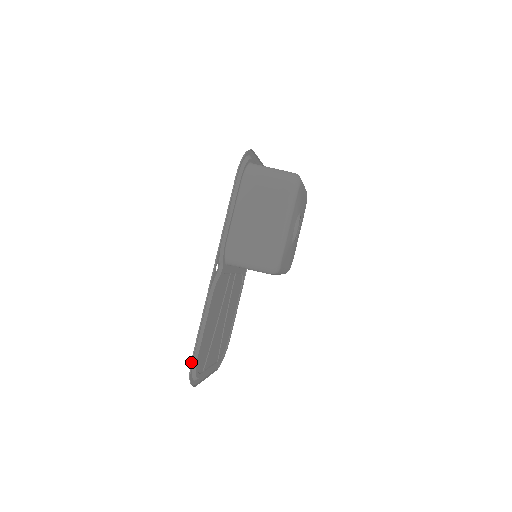
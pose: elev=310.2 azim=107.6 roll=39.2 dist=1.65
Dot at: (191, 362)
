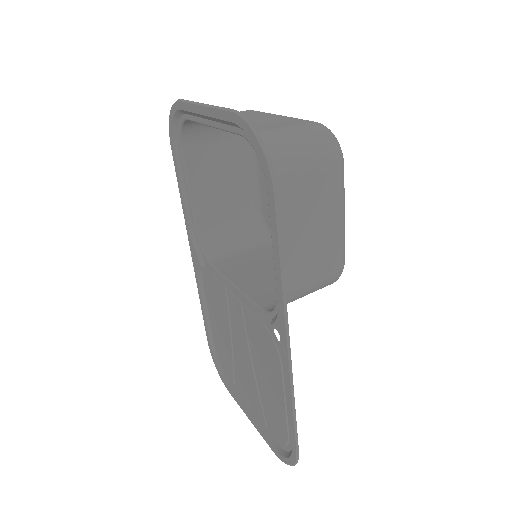
Dot at: (297, 456)
